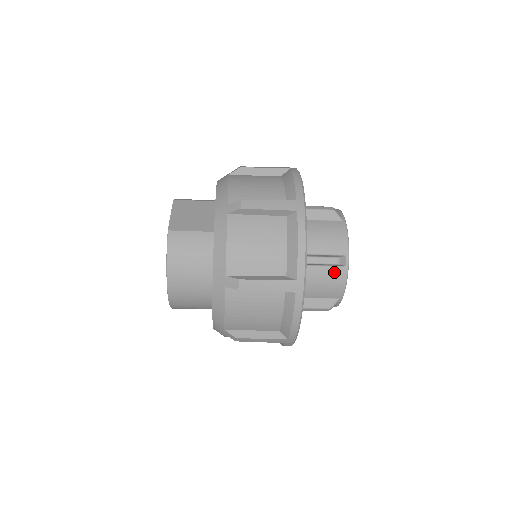
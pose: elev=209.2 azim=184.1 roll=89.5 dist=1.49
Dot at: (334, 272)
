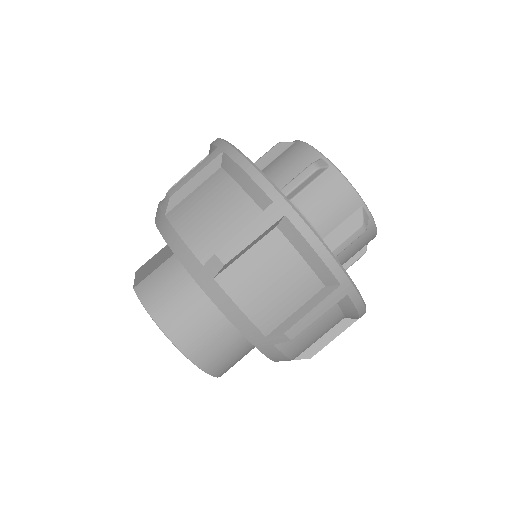
Dot at: (324, 182)
